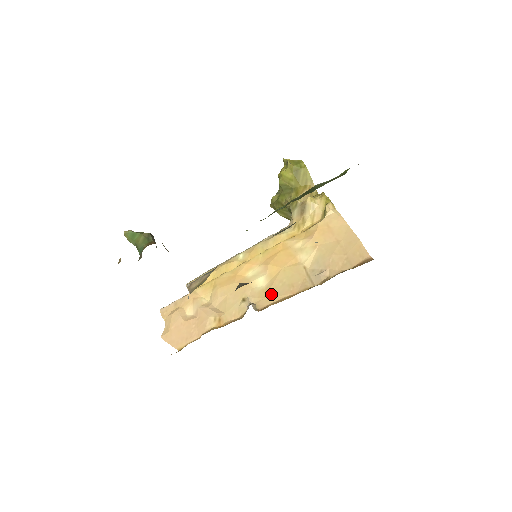
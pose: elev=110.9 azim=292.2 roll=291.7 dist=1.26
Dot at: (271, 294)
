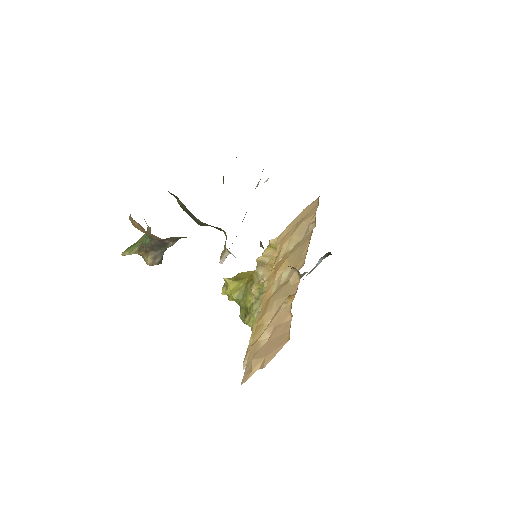
Dot at: (299, 259)
